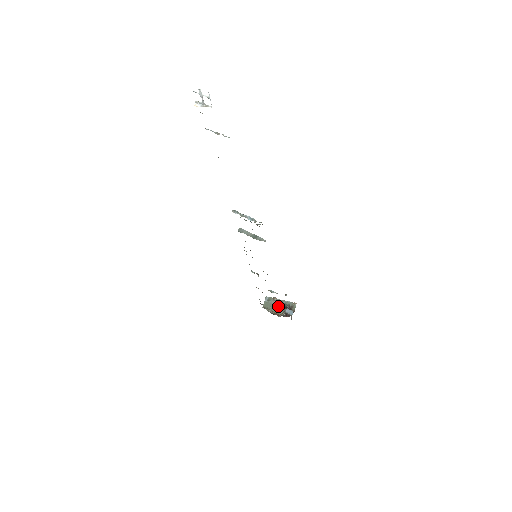
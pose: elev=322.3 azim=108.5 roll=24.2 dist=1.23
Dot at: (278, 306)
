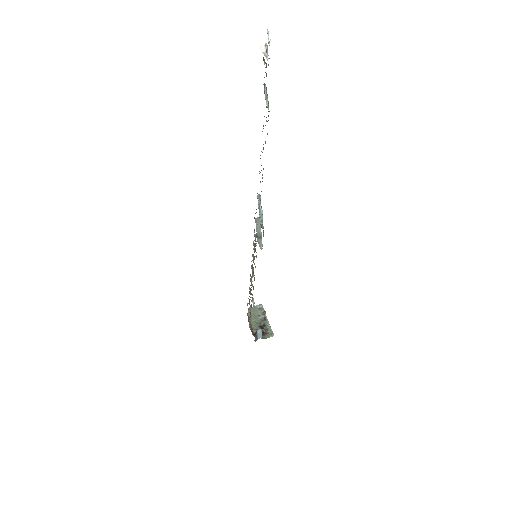
Dot at: (260, 321)
